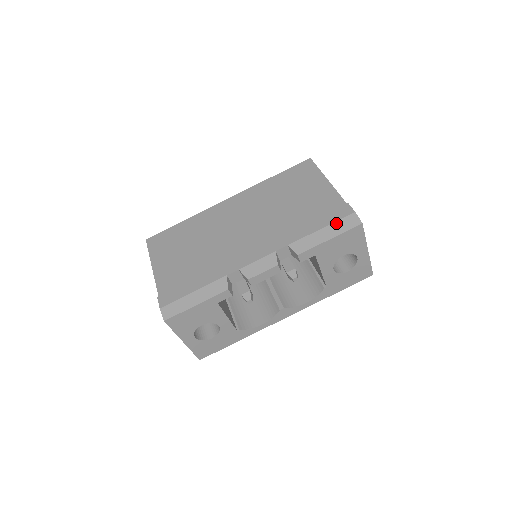
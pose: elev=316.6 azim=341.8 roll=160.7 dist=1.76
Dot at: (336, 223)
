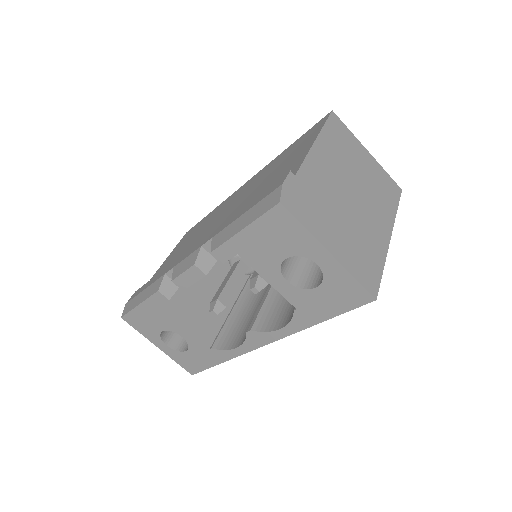
Dot at: (258, 204)
